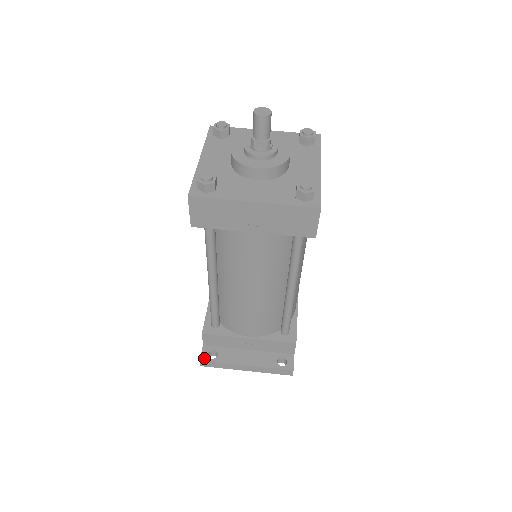
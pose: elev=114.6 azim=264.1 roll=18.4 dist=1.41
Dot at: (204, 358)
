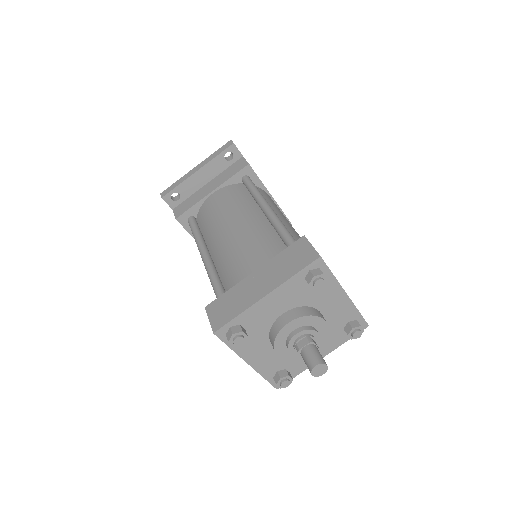
Dot at: occluded
